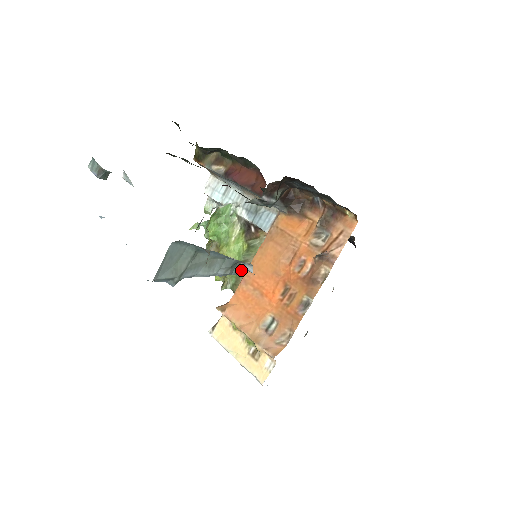
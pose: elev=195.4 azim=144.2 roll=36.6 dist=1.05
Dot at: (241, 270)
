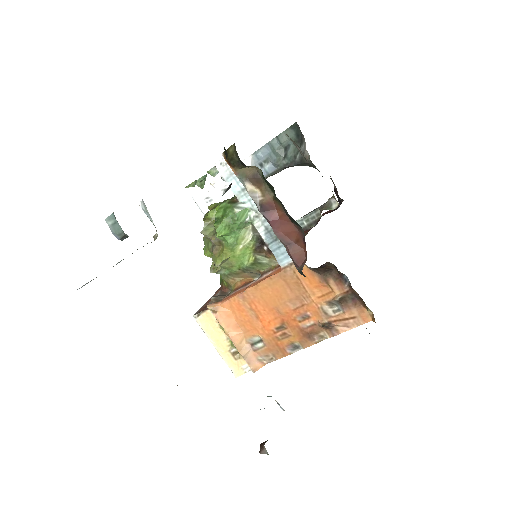
Dot at: (239, 271)
